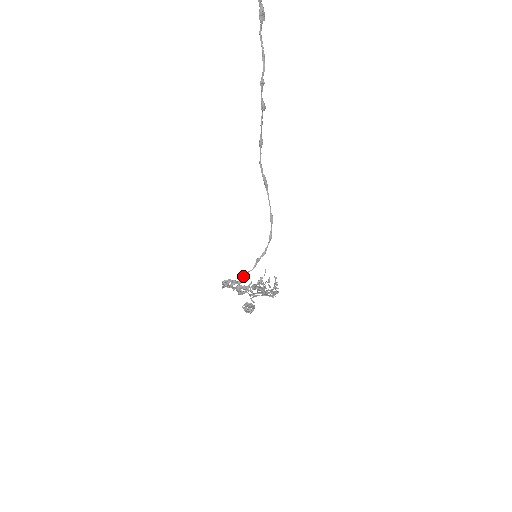
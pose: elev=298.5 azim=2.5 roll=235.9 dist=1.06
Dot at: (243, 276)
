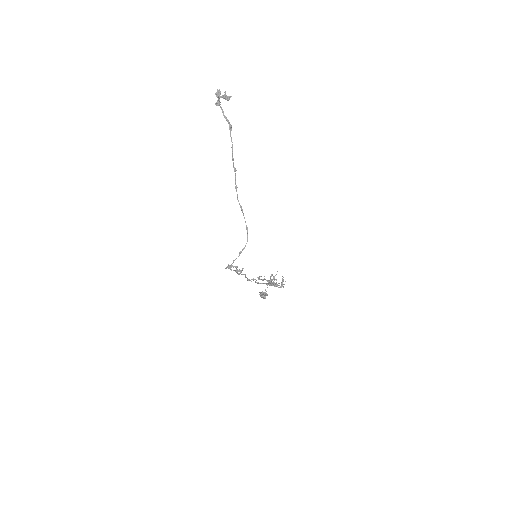
Dot at: (233, 261)
